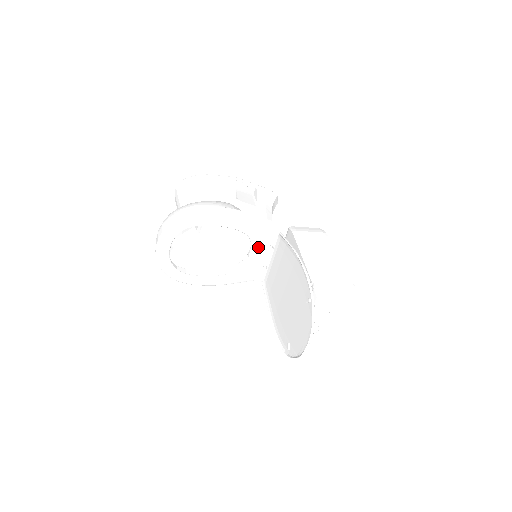
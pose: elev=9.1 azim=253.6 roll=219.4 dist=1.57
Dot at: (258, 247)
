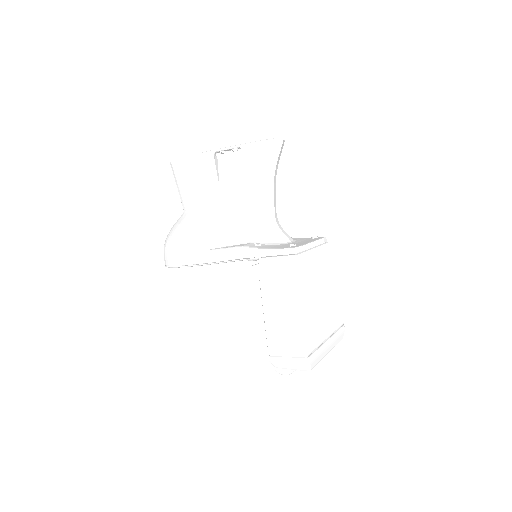
Dot at: occluded
